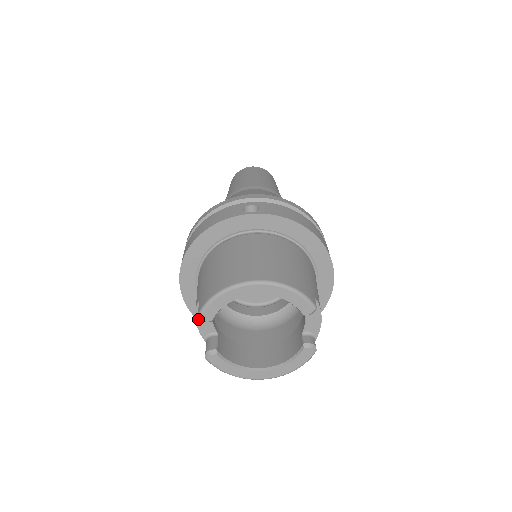
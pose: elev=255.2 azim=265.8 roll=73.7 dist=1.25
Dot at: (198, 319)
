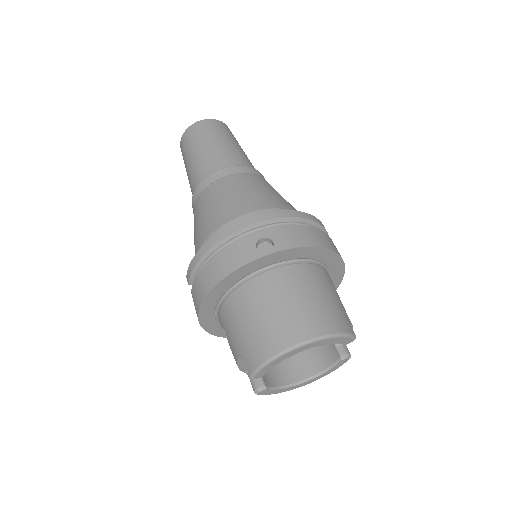
Dot at: (239, 364)
